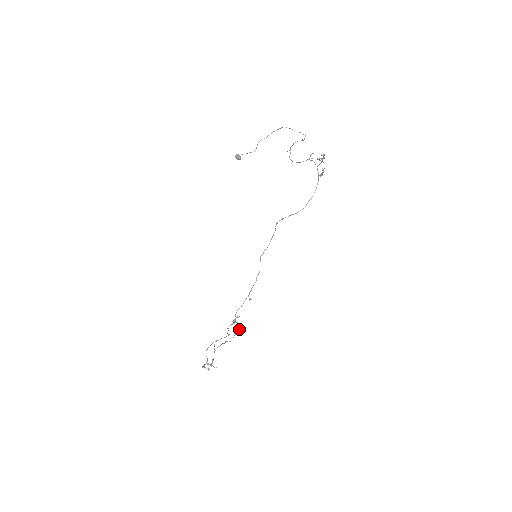
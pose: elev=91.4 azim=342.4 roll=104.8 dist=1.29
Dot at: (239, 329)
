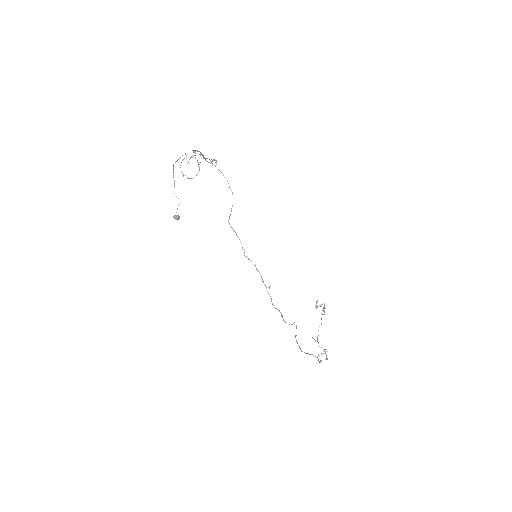
Dot at: occluded
